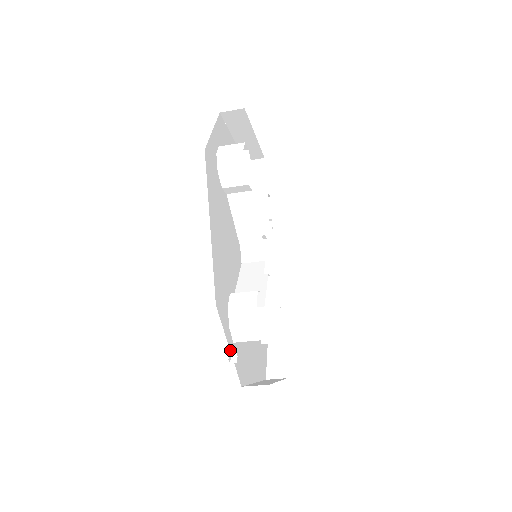
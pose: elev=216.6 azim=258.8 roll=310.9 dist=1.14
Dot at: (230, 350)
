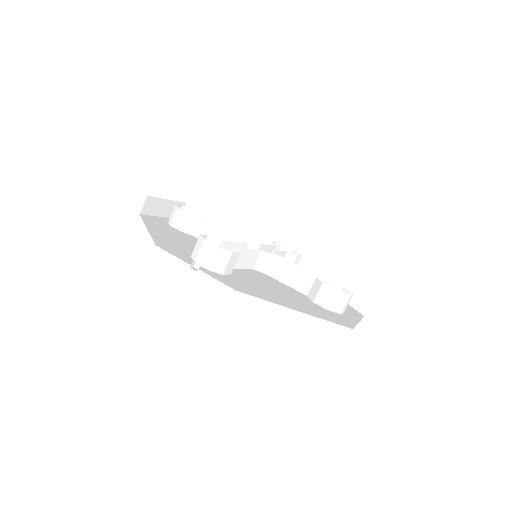
Dot at: (197, 269)
